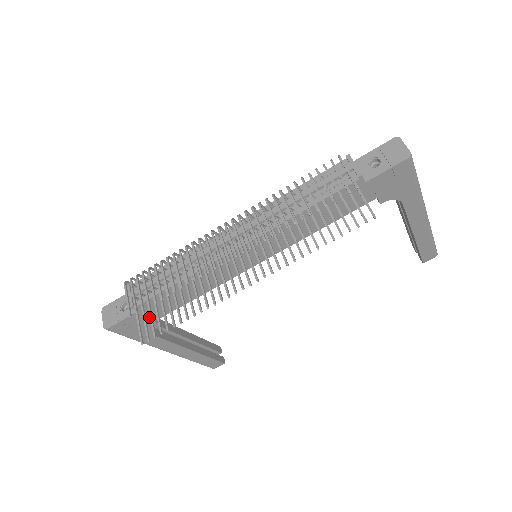
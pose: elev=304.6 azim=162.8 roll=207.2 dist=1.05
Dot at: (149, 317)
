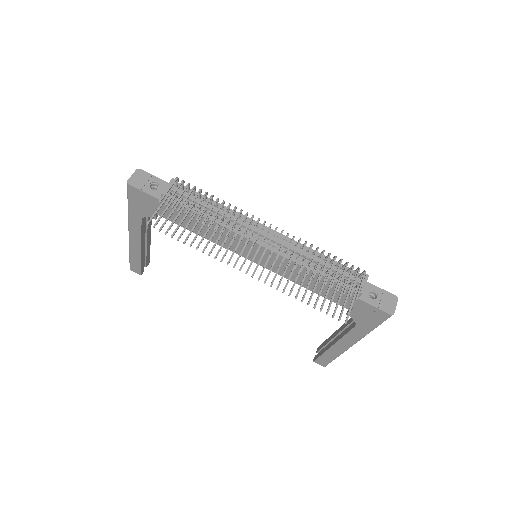
Dot at: (159, 209)
